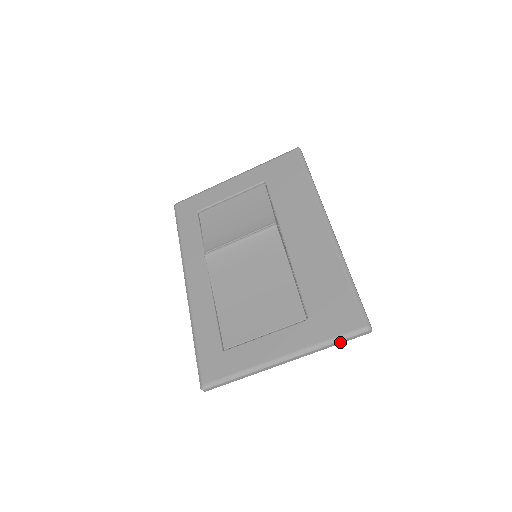
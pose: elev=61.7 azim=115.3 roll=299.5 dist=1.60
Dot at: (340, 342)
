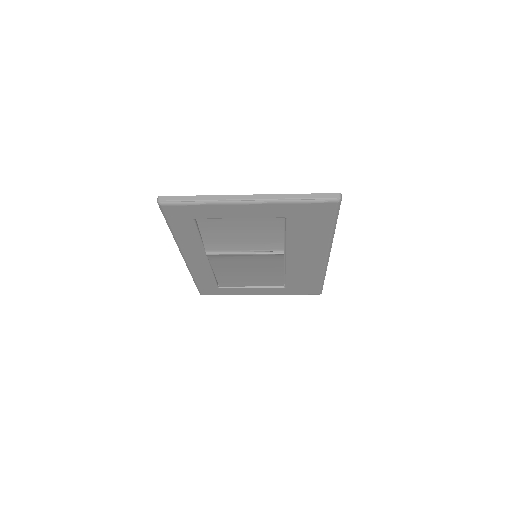
Dot at: occluded
